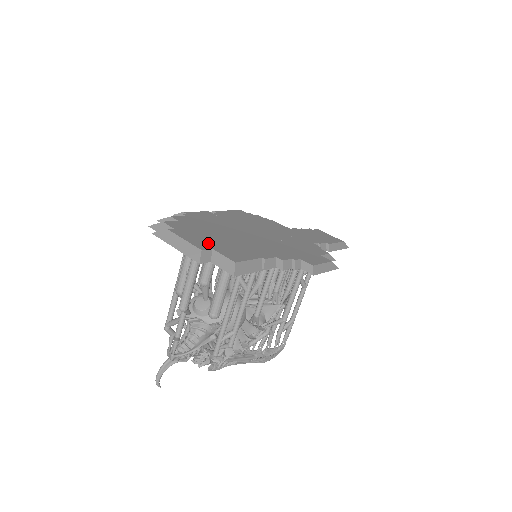
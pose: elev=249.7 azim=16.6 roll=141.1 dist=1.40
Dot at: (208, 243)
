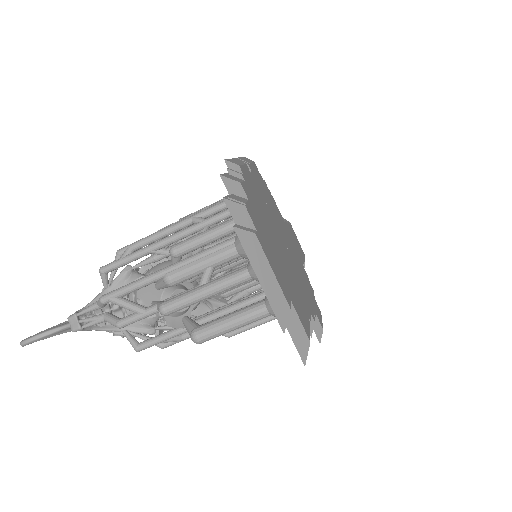
Dot at: (284, 282)
